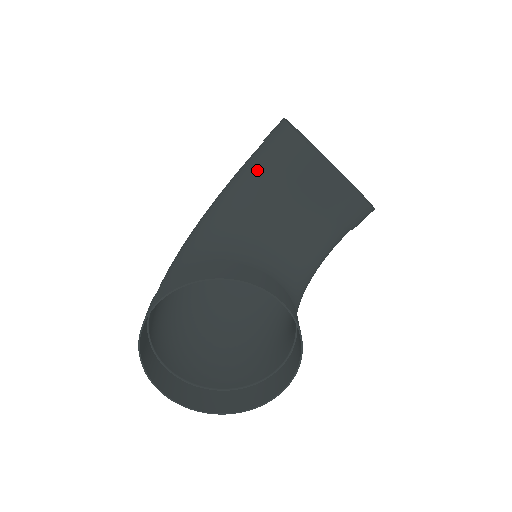
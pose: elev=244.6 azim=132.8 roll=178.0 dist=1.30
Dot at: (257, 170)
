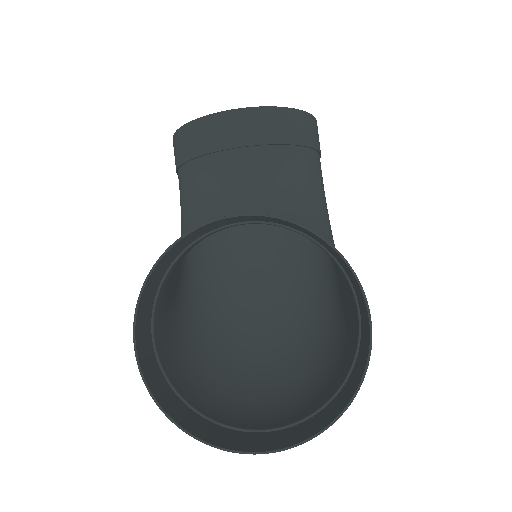
Dot at: (182, 190)
